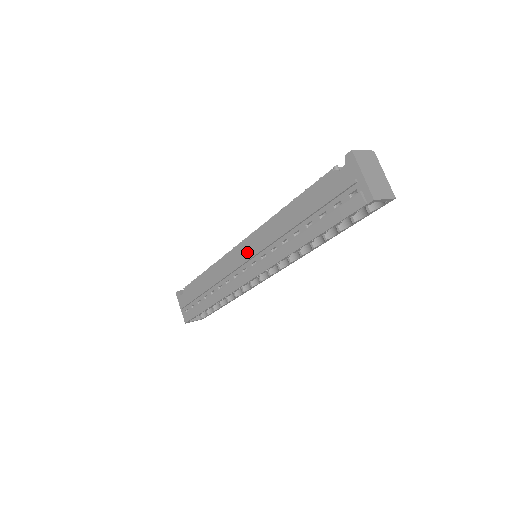
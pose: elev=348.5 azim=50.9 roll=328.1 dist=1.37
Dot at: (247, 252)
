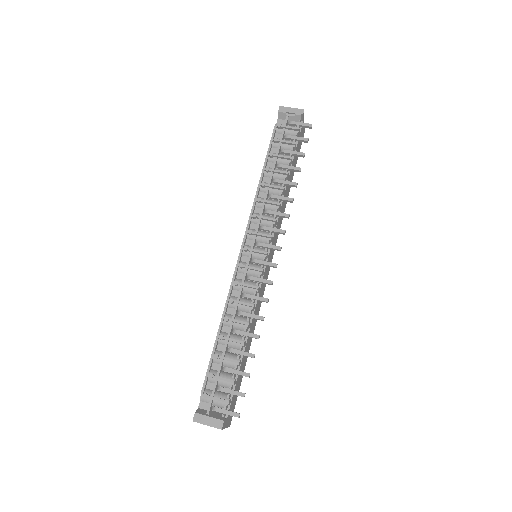
Dot at: occluded
